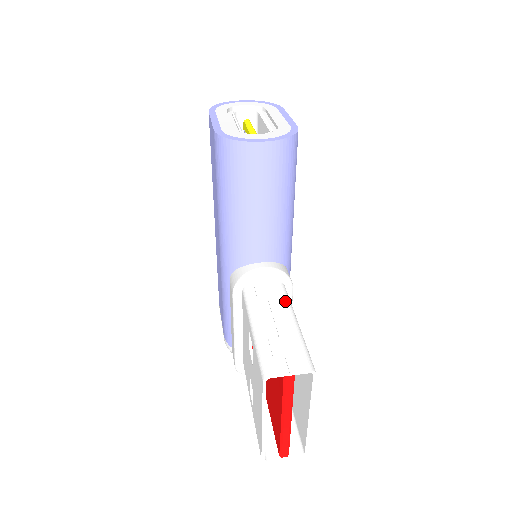
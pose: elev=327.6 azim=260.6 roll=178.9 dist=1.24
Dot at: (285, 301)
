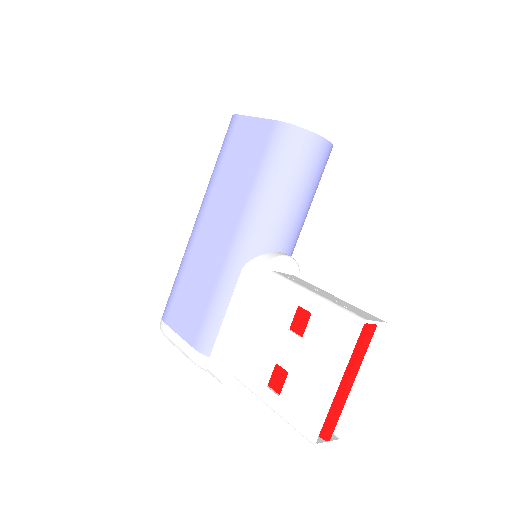
Dot at: occluded
